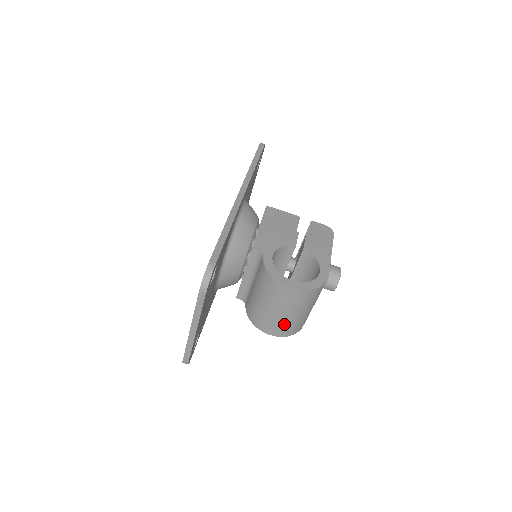
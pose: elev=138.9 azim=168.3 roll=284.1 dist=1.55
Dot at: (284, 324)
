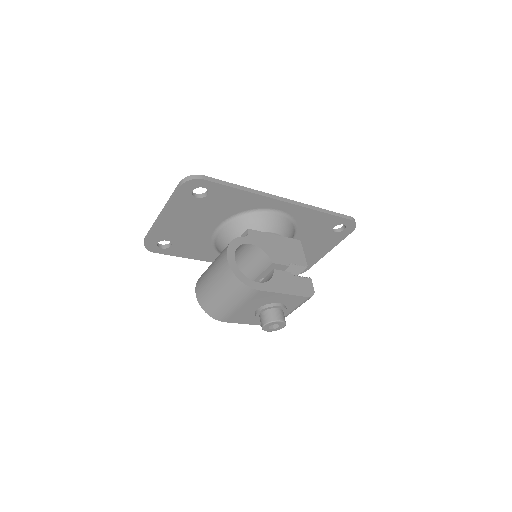
Dot at: (206, 291)
